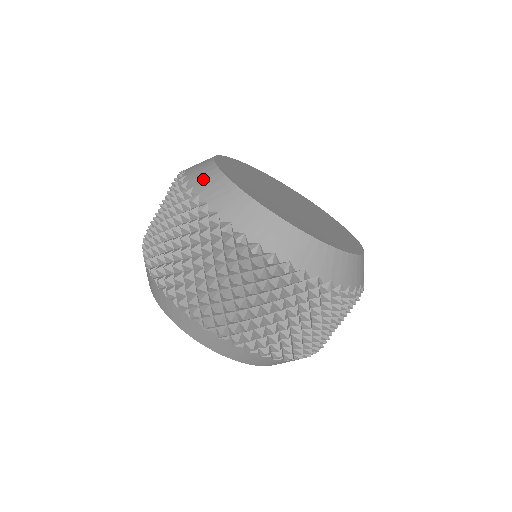
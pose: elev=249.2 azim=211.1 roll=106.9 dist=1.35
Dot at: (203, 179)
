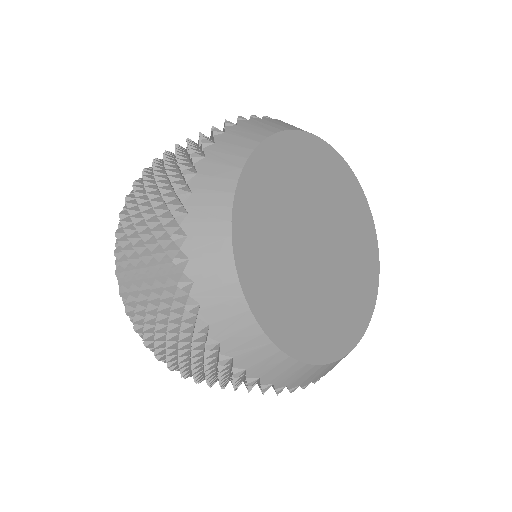
Dot at: (214, 173)
